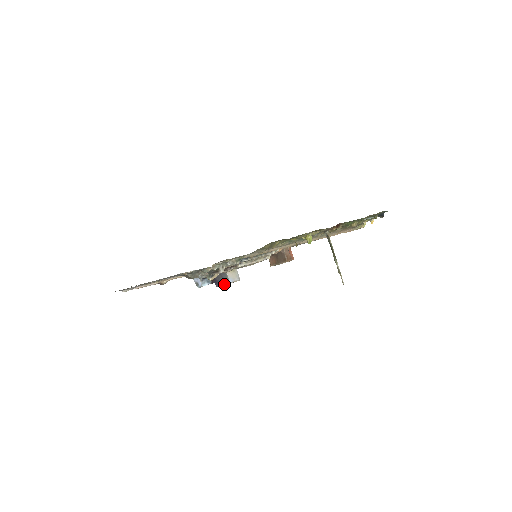
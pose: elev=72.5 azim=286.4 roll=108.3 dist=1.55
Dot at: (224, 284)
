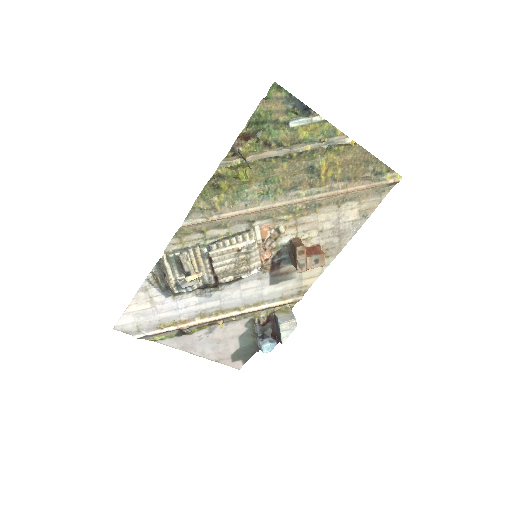
Dot at: (280, 331)
